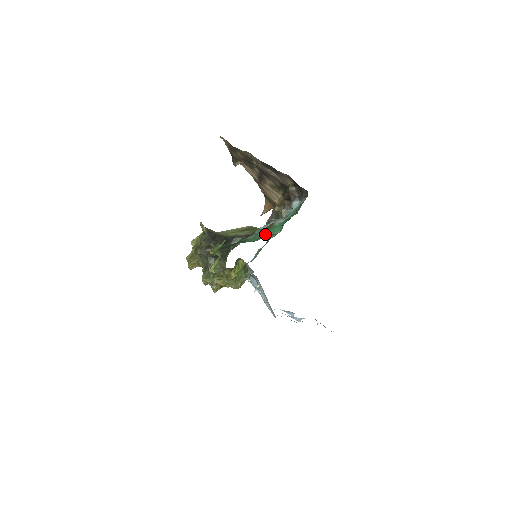
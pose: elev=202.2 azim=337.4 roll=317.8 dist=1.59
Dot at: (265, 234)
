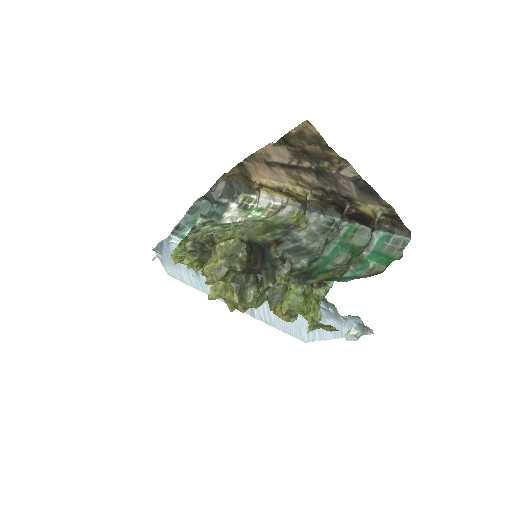
Dot at: (362, 272)
